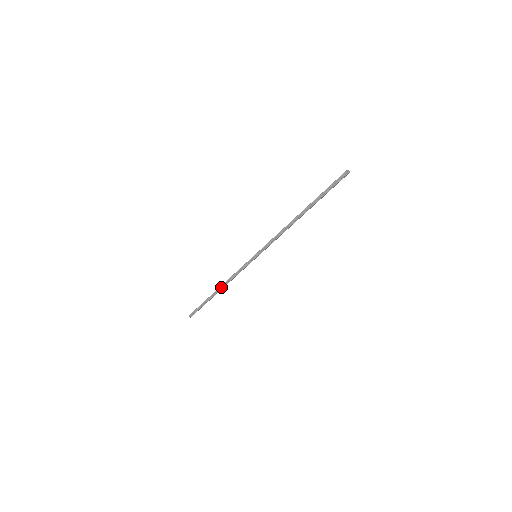
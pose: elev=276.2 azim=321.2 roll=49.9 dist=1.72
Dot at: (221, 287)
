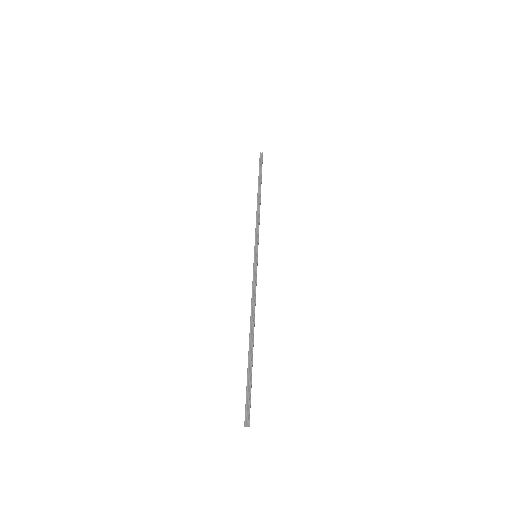
Dot at: (251, 324)
